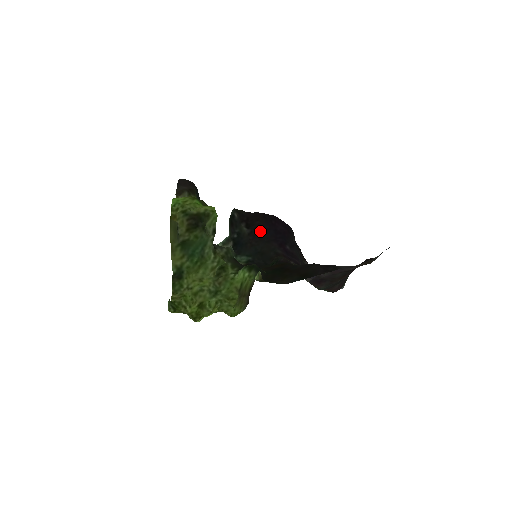
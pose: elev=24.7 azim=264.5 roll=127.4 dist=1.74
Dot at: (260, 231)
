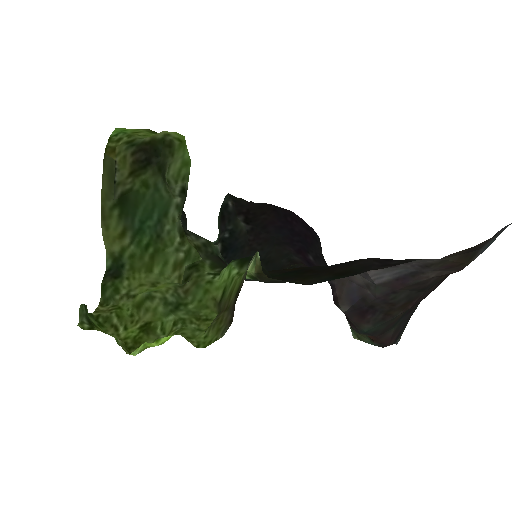
Dot at: (267, 229)
